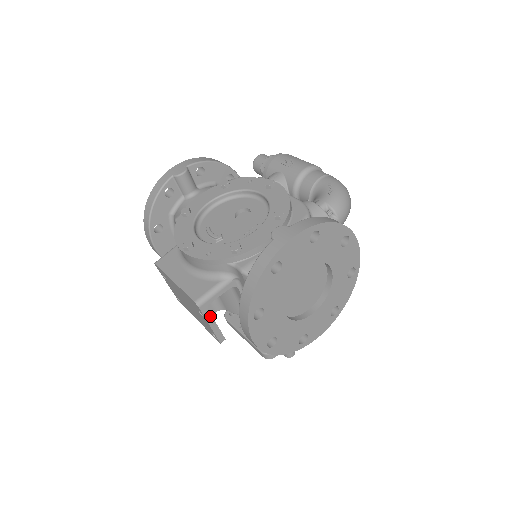
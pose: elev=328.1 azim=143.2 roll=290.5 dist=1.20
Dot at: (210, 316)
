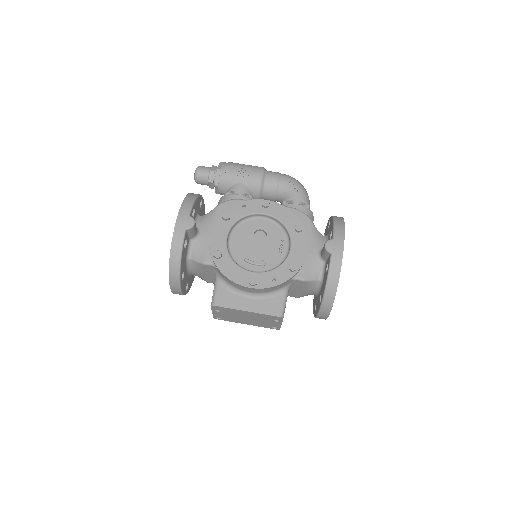
Dot at: occluded
